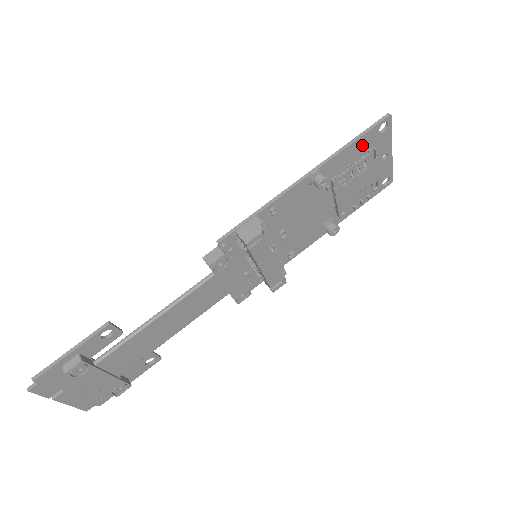
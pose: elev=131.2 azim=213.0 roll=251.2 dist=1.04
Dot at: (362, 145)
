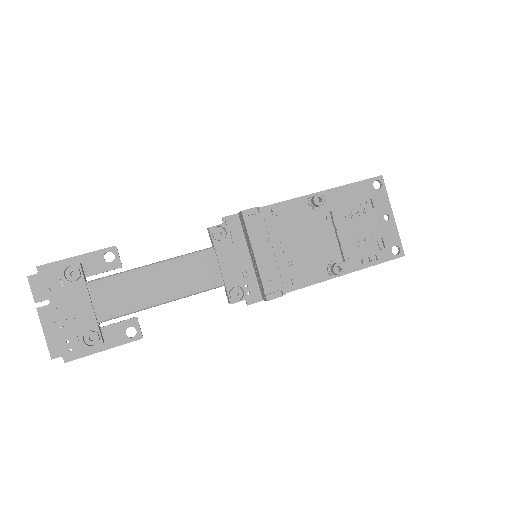
Dot at: (358, 192)
